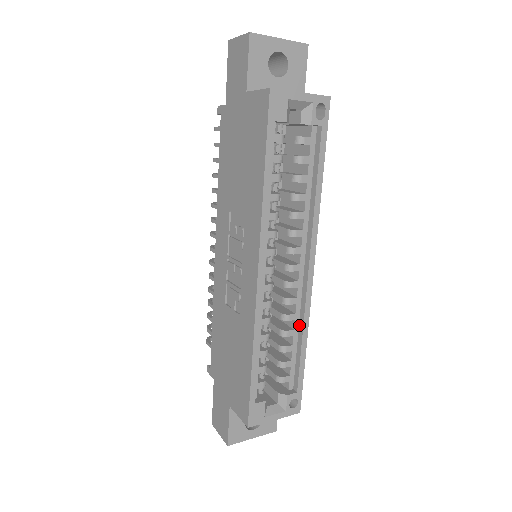
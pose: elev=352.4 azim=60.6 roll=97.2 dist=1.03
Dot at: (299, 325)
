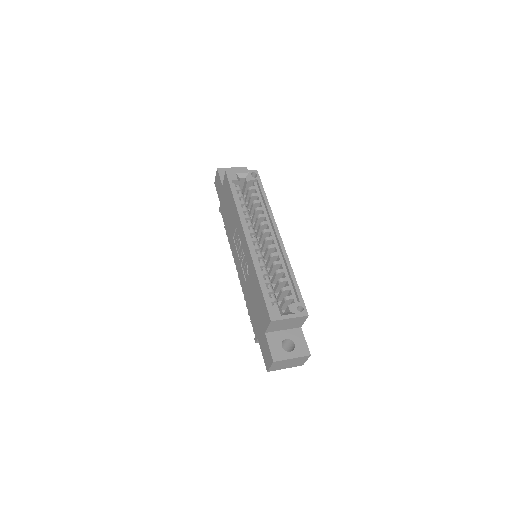
Dot at: (285, 266)
